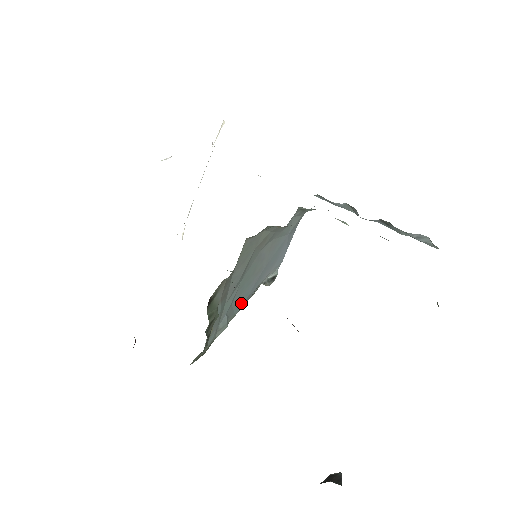
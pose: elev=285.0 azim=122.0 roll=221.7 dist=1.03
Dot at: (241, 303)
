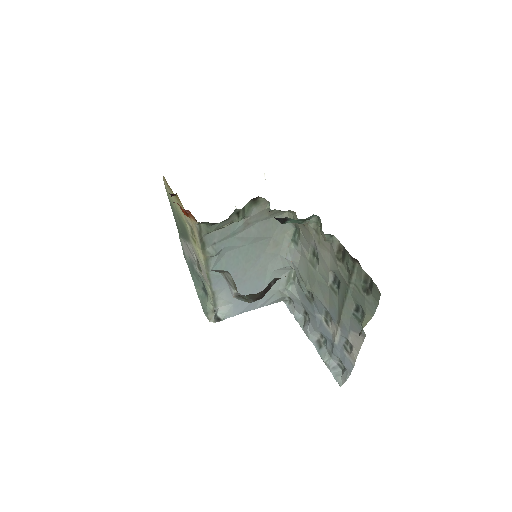
Dot at: occluded
